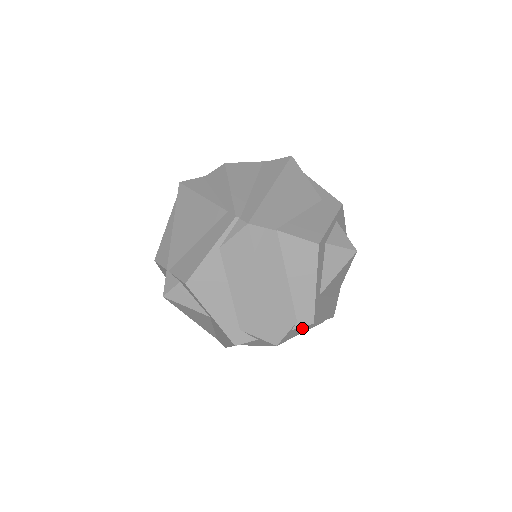
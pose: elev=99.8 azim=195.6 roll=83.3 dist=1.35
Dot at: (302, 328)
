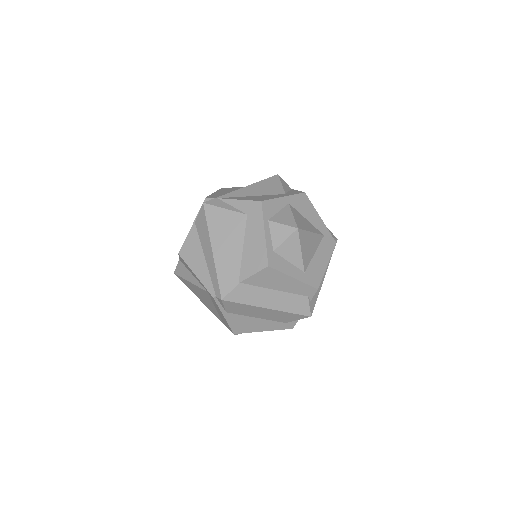
Dot at: occluded
